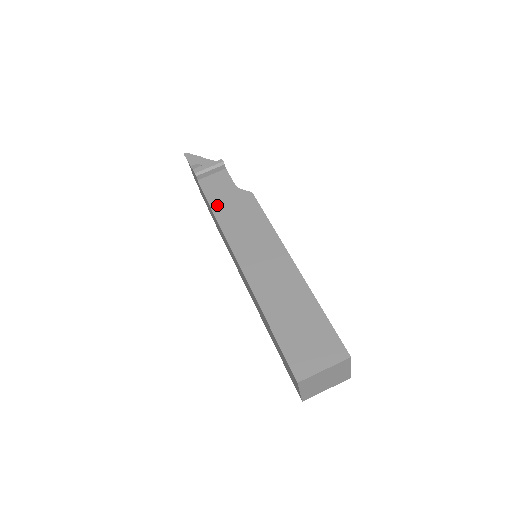
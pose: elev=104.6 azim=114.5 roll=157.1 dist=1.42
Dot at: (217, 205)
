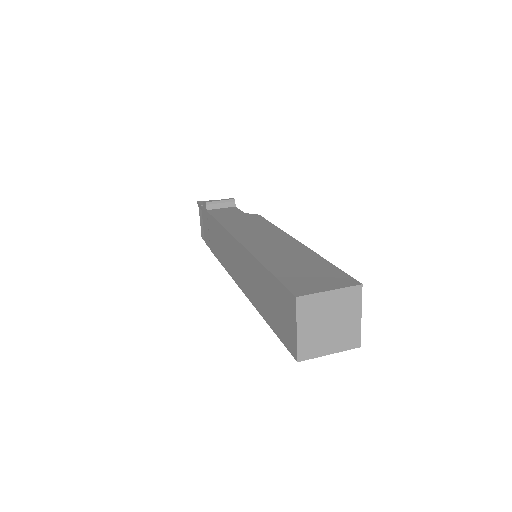
Dot at: (223, 218)
